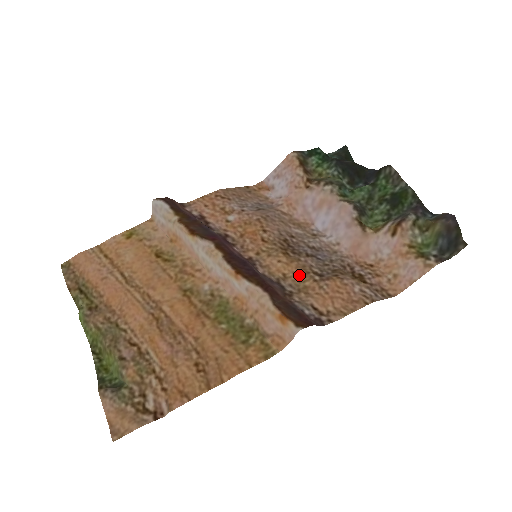
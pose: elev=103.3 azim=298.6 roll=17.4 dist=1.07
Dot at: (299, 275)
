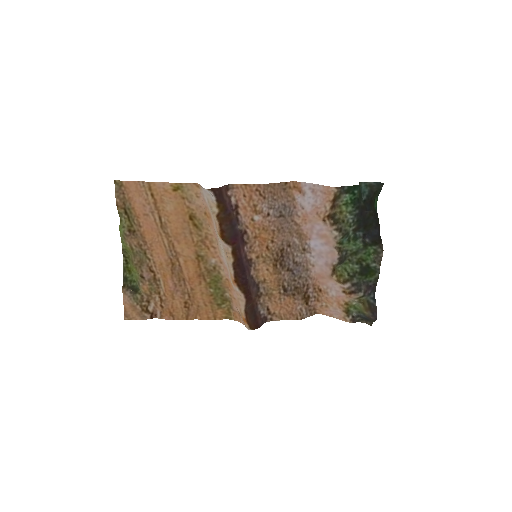
Dot at: (273, 284)
